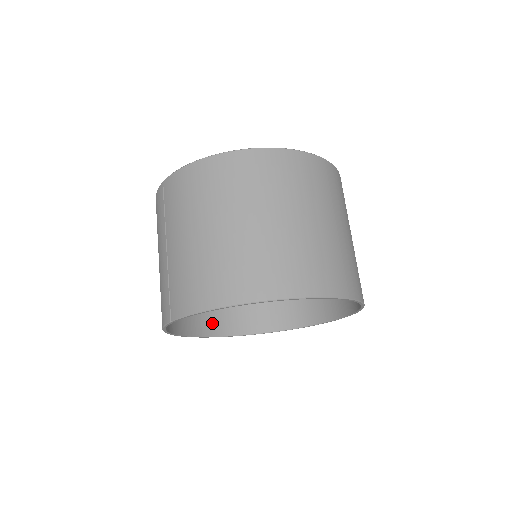
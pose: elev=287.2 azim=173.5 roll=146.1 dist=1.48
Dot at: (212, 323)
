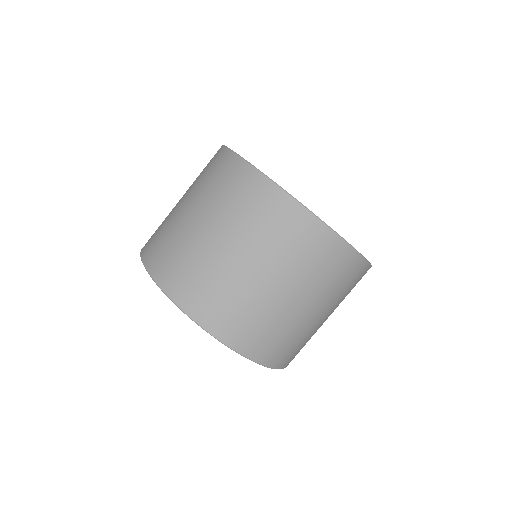
Dot at: occluded
